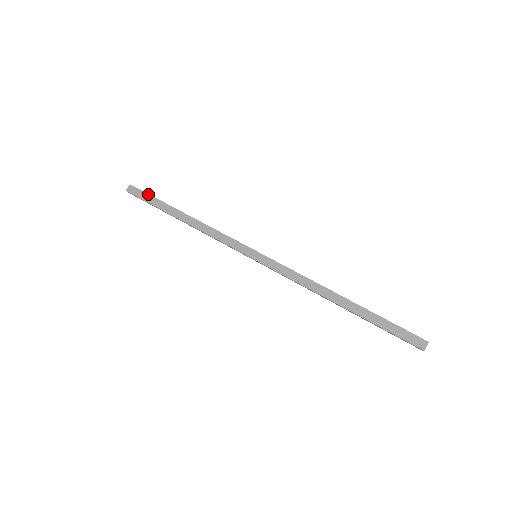
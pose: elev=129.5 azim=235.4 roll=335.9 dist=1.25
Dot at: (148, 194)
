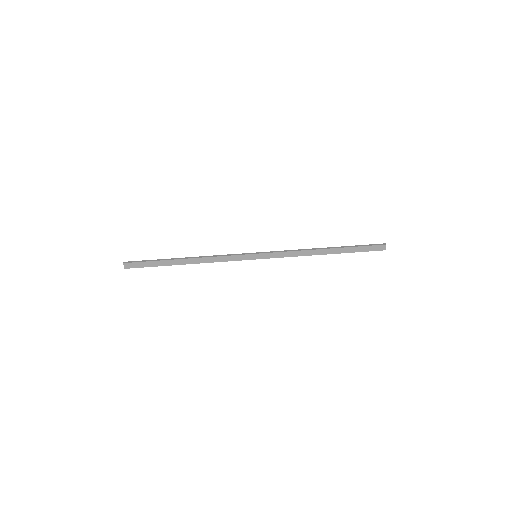
Dot at: (145, 262)
